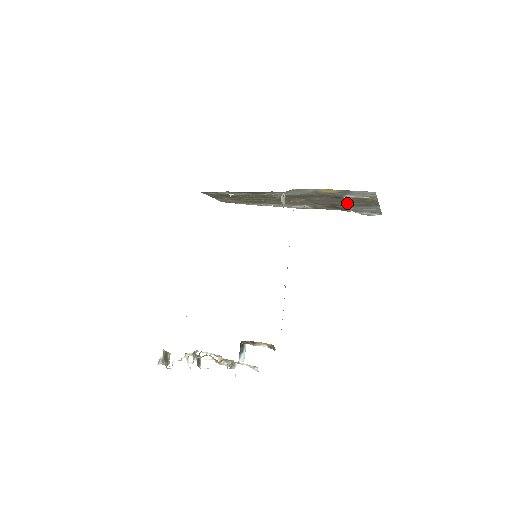
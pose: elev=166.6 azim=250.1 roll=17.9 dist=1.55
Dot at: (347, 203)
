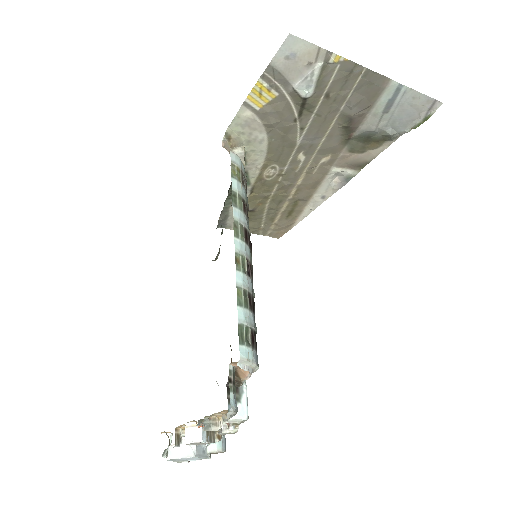
Dot at: (345, 112)
